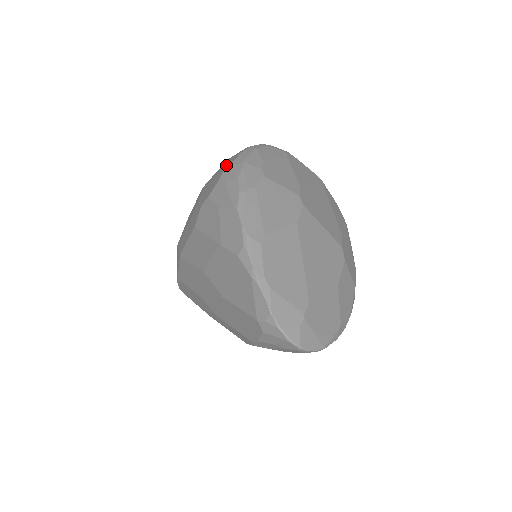
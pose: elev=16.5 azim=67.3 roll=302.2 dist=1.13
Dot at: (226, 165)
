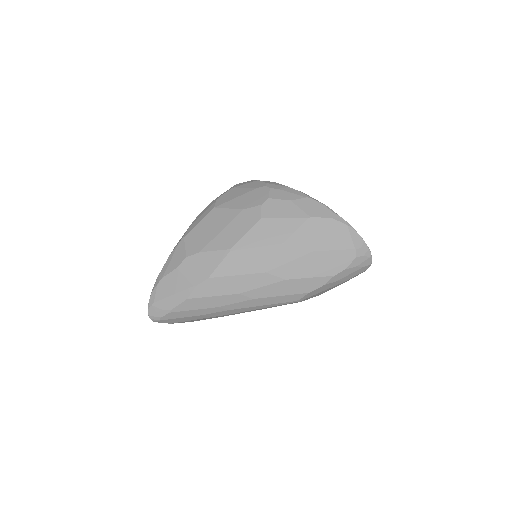
Dot at: (254, 186)
